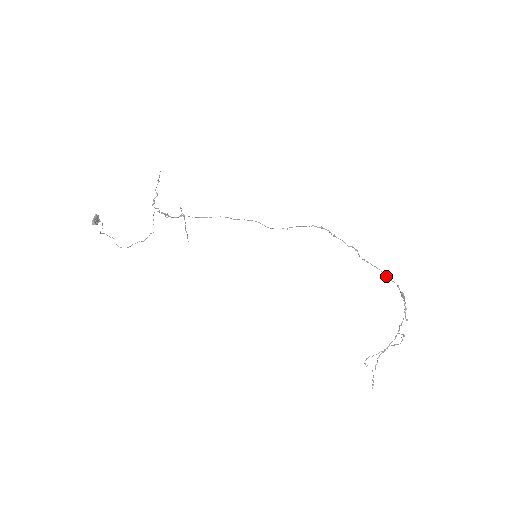
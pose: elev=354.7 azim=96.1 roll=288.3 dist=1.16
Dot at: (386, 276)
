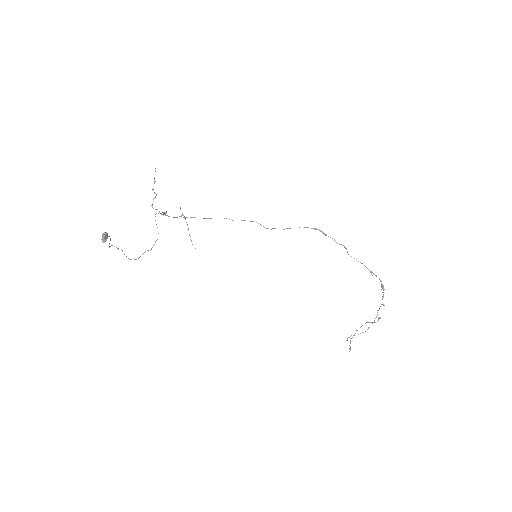
Dot at: (370, 271)
